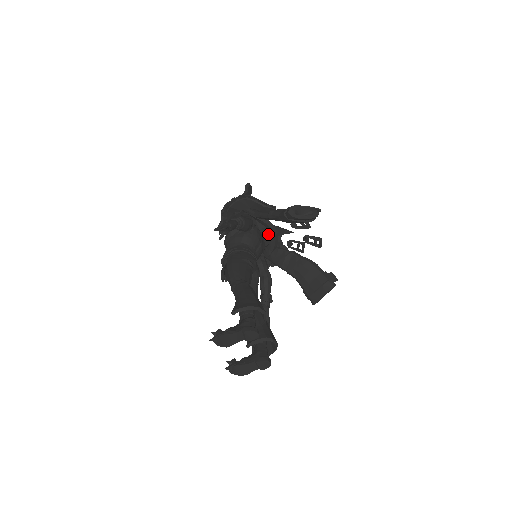
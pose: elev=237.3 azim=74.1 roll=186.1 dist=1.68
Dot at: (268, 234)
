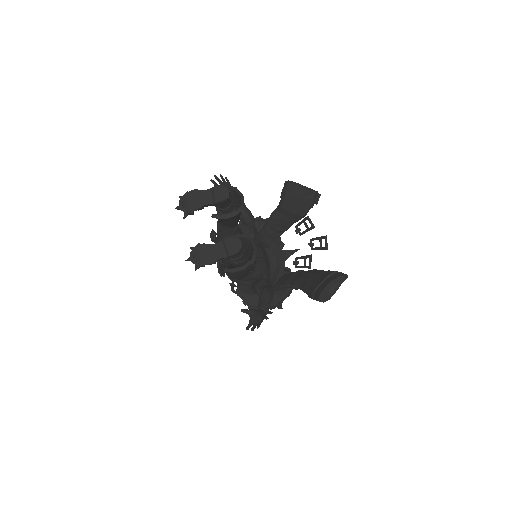
Dot at: (274, 256)
